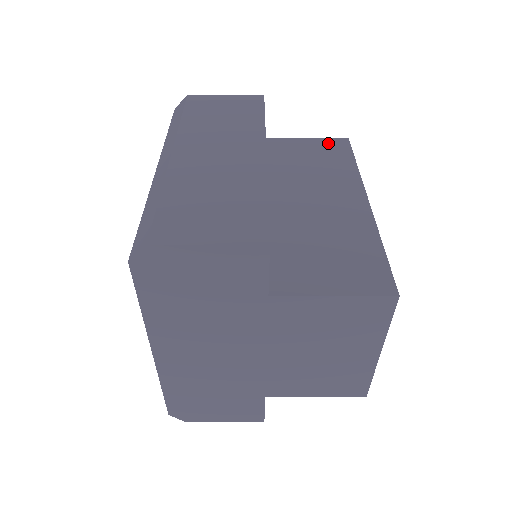
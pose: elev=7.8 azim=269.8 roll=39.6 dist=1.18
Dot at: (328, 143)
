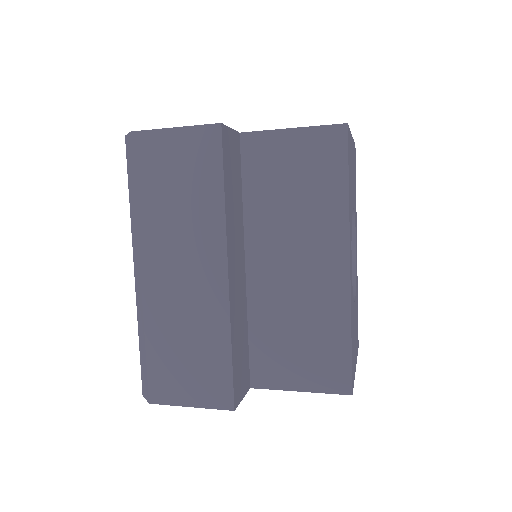
Dot at: (319, 140)
